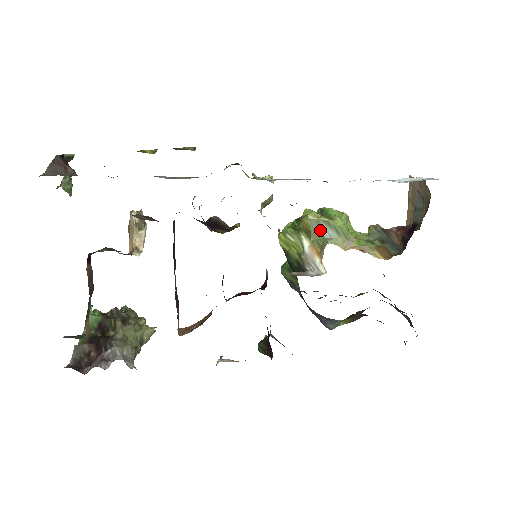
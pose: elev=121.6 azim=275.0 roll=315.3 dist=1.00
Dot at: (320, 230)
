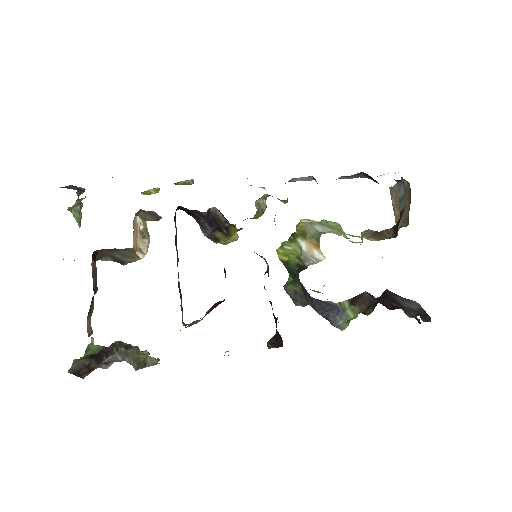
Dot at: (314, 228)
